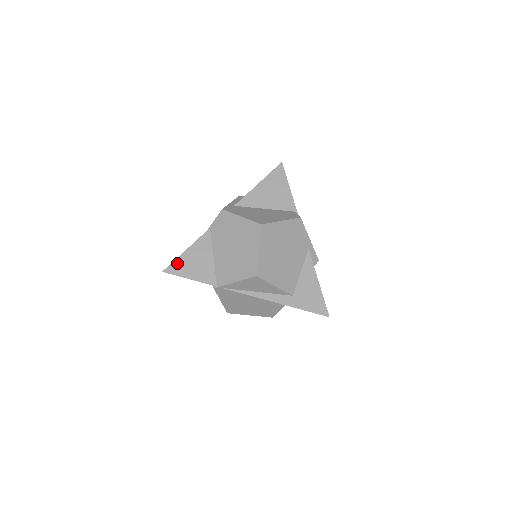
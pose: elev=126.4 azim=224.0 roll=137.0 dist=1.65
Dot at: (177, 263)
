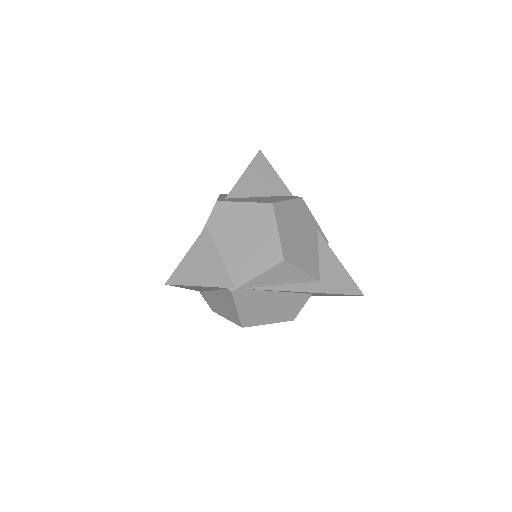
Dot at: (180, 271)
